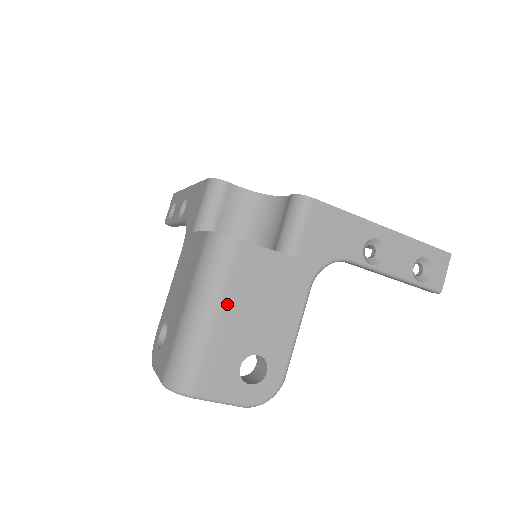
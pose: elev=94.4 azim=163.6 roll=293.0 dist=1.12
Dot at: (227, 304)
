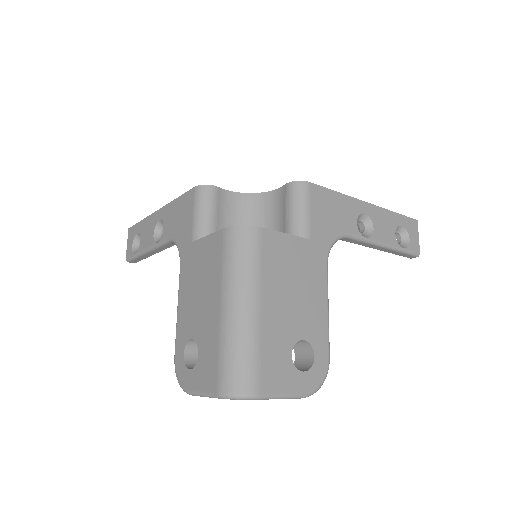
Dot at: (266, 293)
